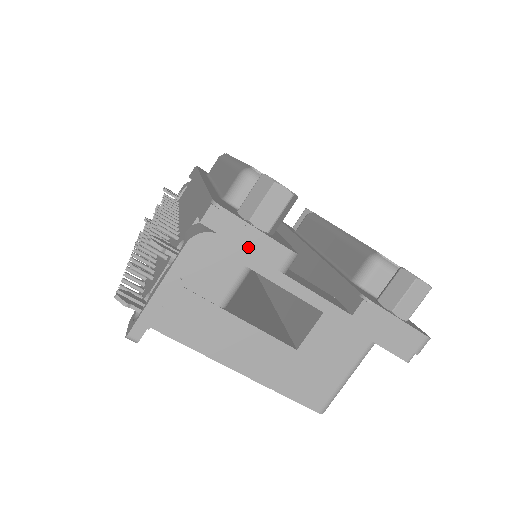
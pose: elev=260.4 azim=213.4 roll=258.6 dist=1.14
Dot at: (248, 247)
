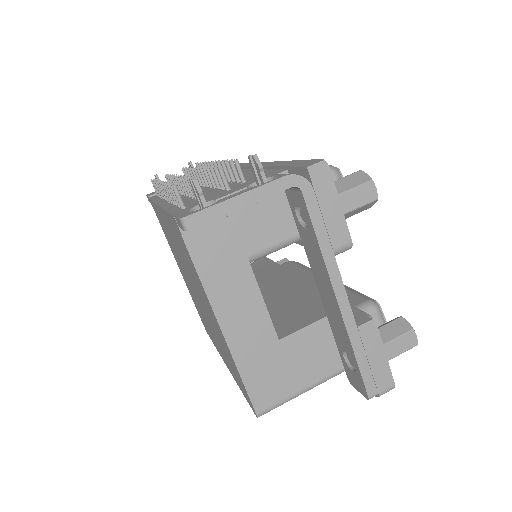
Dot at: (326, 214)
